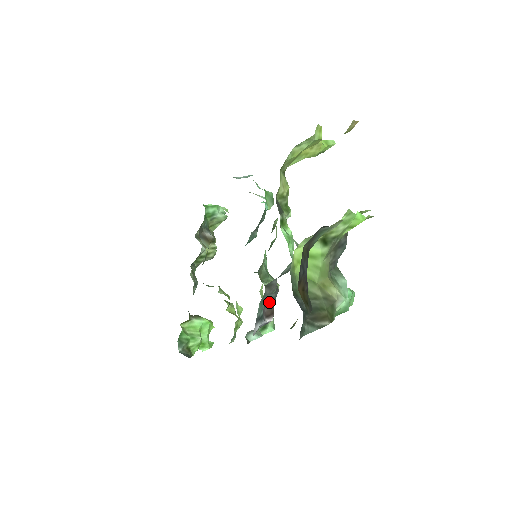
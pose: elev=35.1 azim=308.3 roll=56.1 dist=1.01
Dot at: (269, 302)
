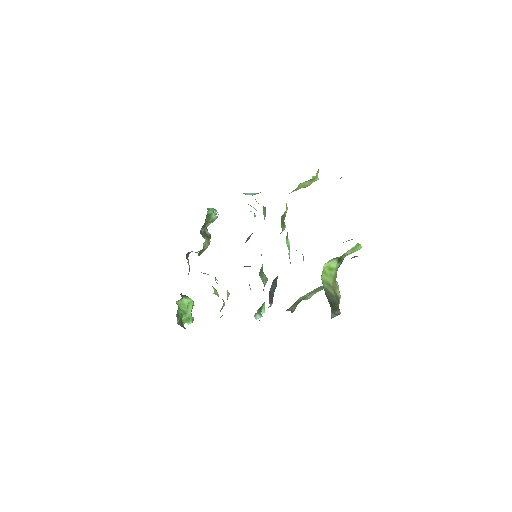
Dot at: (272, 292)
